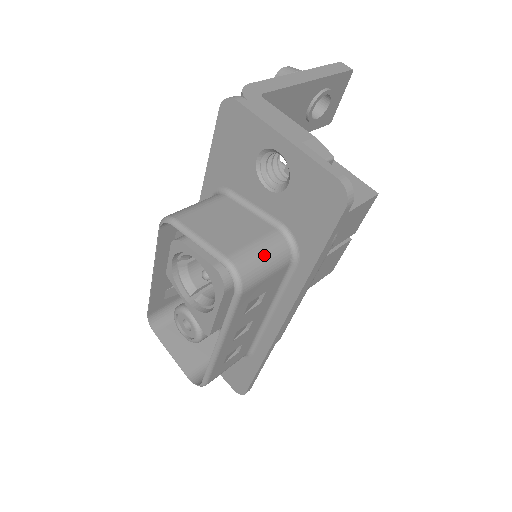
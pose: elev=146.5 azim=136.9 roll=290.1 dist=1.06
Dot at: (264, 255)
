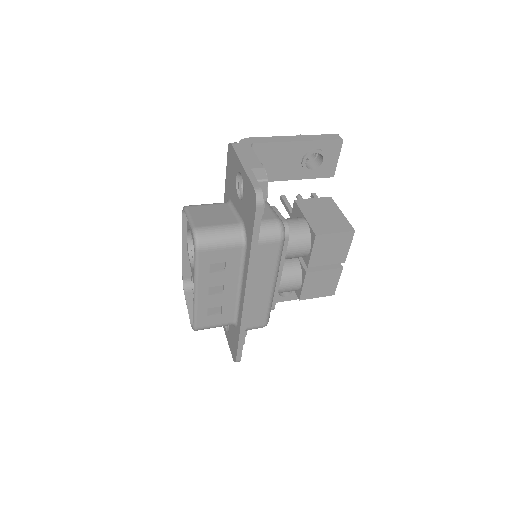
Dot at: (220, 233)
